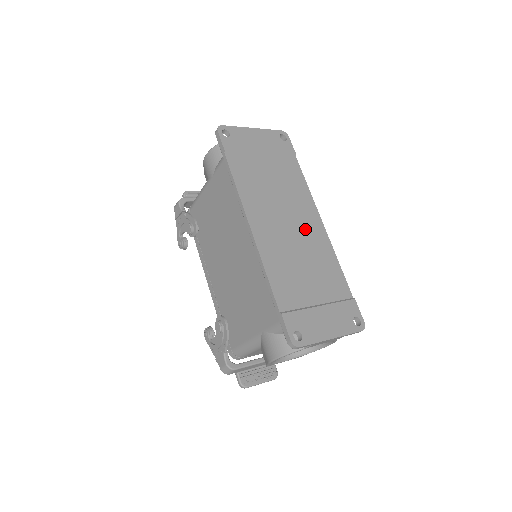
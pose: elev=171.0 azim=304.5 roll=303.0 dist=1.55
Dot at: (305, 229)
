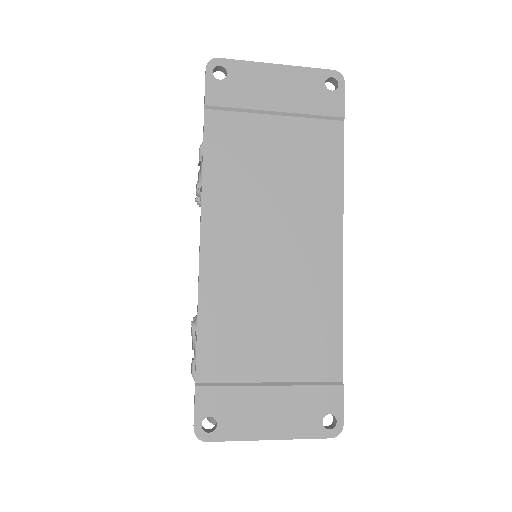
Dot at: (302, 255)
